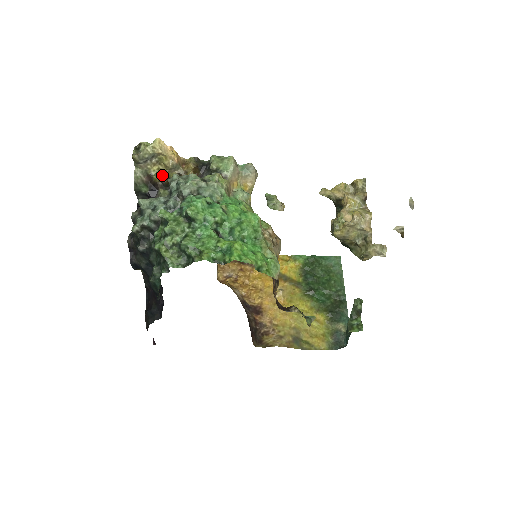
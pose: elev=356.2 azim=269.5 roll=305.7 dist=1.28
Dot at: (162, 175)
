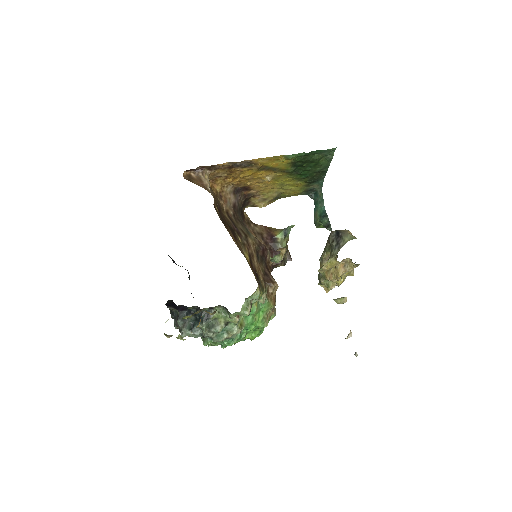
Dot at: occluded
